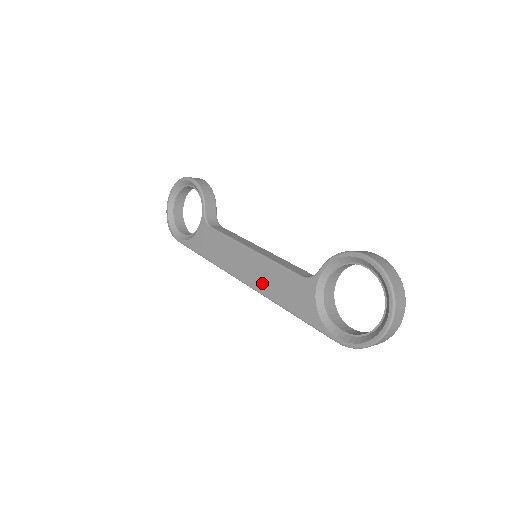
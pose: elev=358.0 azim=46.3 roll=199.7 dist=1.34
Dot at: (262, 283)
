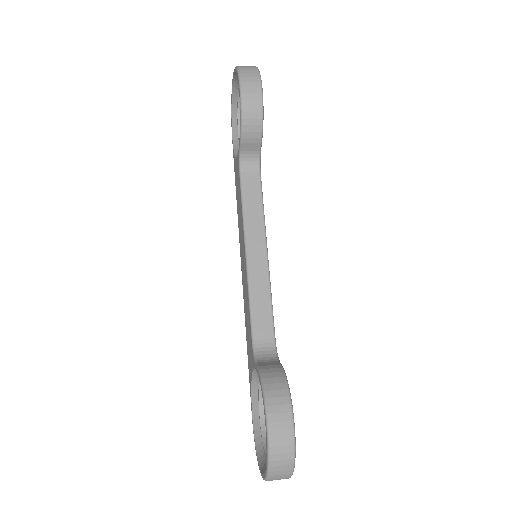
Dot at: (244, 293)
